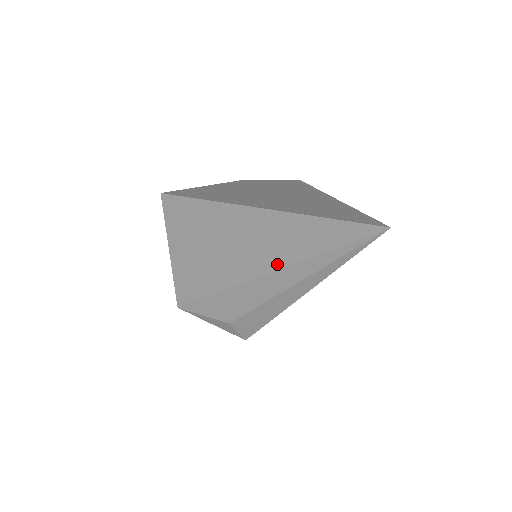
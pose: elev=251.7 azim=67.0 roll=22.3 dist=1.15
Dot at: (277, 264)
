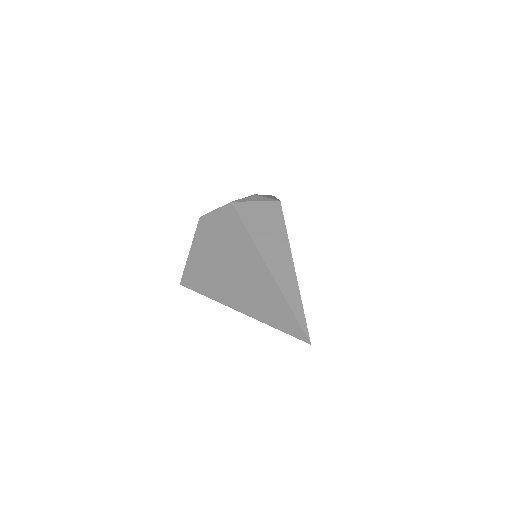
Dot at: occluded
